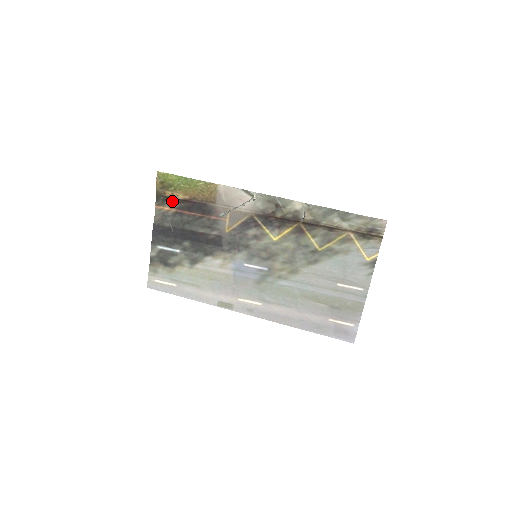
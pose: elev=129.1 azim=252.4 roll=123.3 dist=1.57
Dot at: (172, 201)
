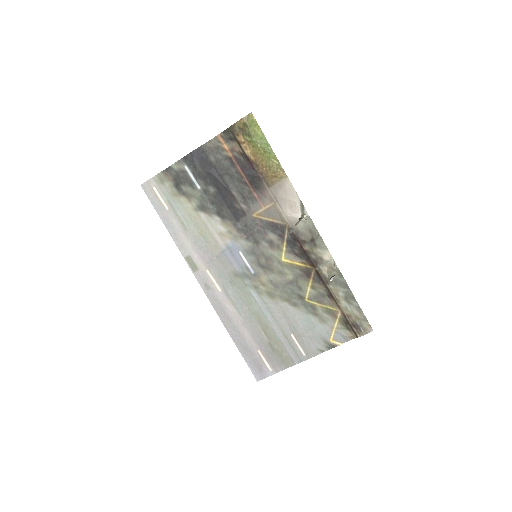
Dot at: (237, 147)
